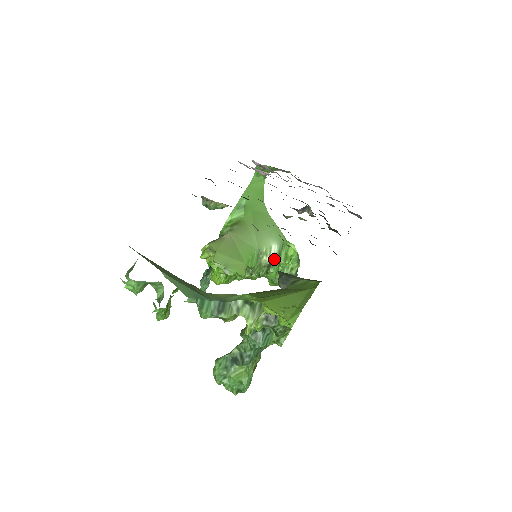
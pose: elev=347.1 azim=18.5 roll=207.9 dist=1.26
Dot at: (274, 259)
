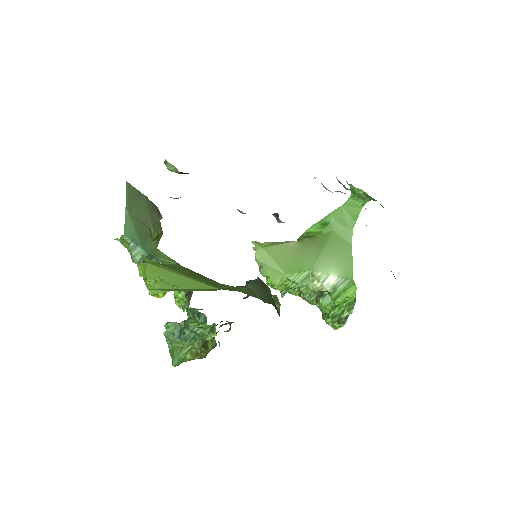
Dot at: (326, 290)
